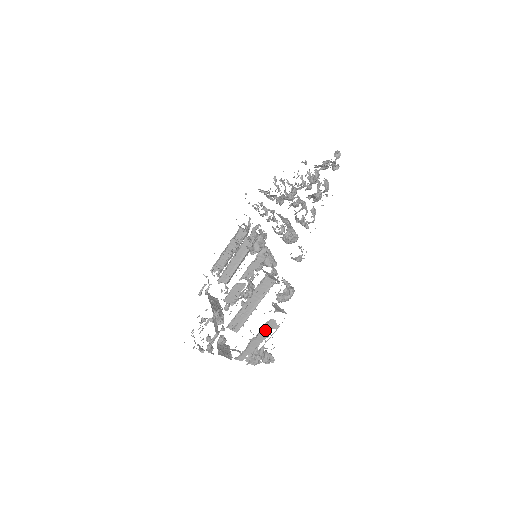
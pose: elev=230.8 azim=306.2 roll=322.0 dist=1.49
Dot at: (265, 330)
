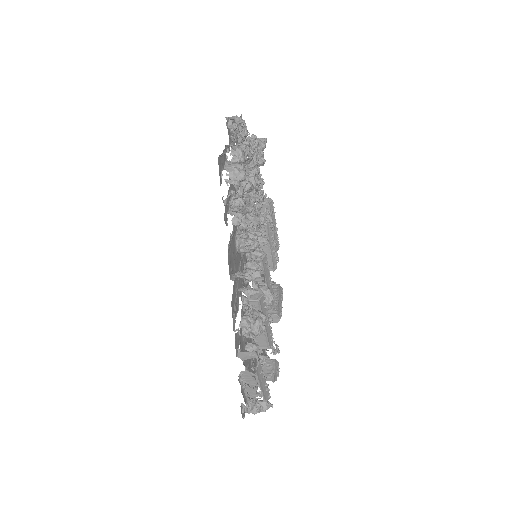
Dot at: (247, 379)
